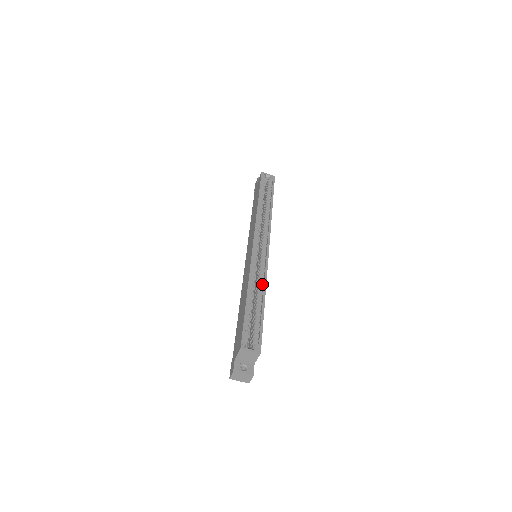
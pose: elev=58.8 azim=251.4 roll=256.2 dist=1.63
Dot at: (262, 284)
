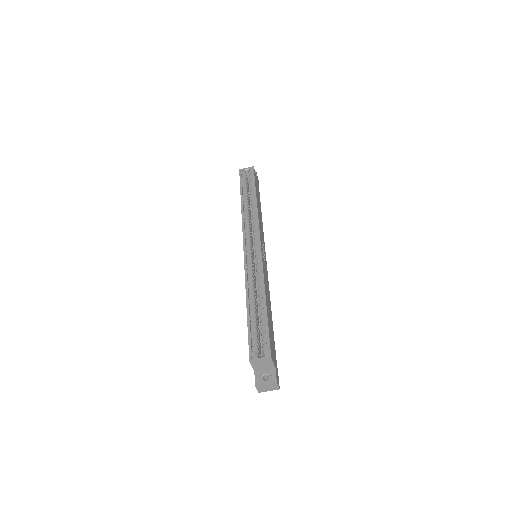
Dot at: (261, 284)
